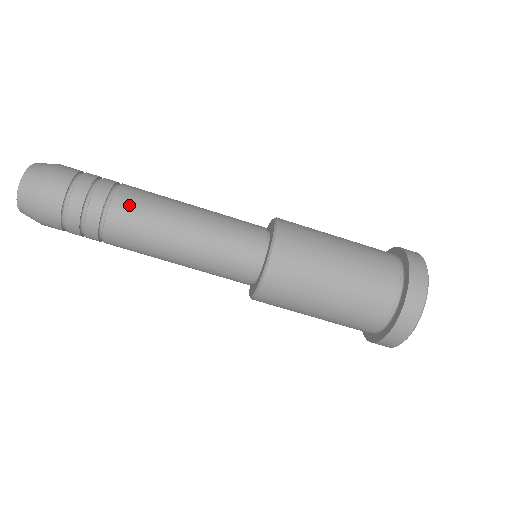
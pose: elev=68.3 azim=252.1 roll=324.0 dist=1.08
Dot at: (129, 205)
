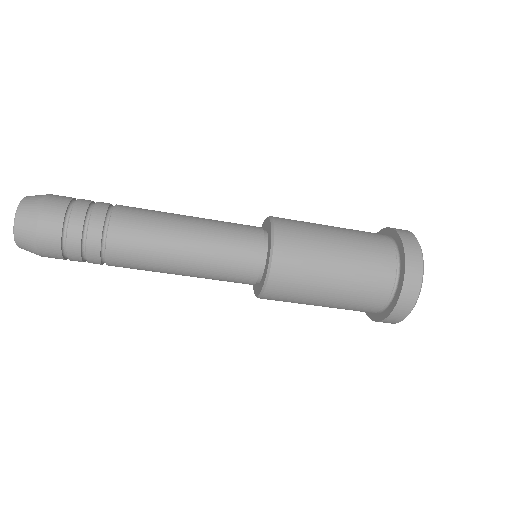
Dot at: (125, 241)
